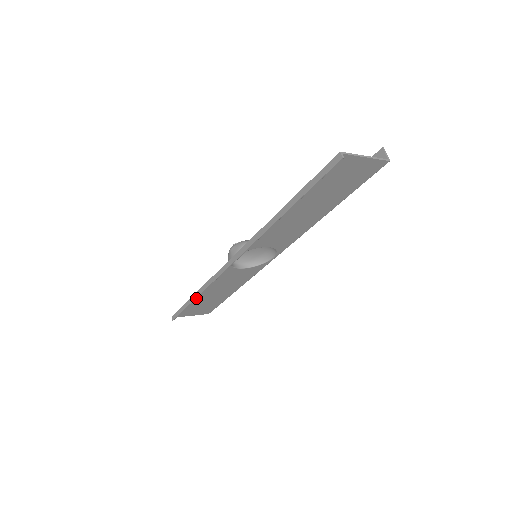
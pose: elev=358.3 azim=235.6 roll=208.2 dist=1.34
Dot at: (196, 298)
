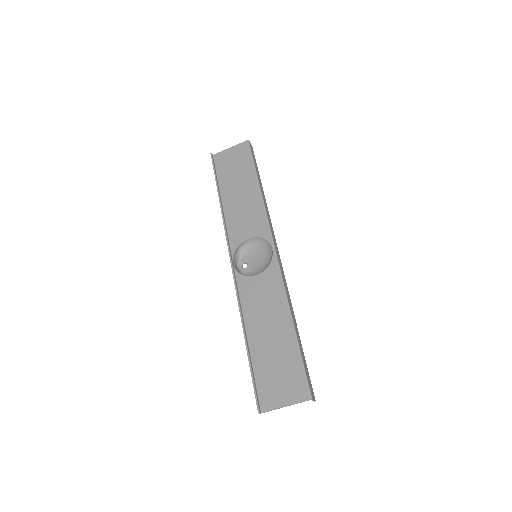
Dot at: (245, 340)
